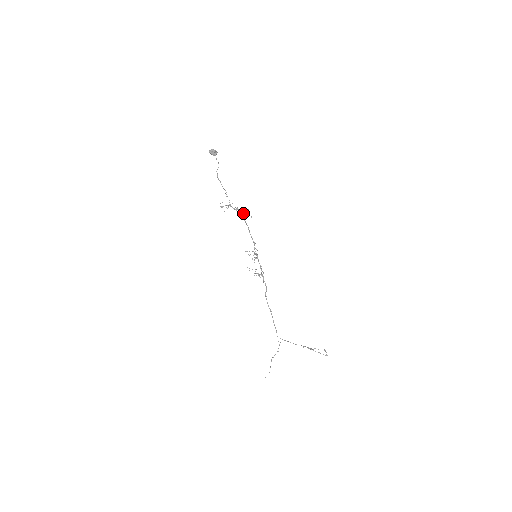
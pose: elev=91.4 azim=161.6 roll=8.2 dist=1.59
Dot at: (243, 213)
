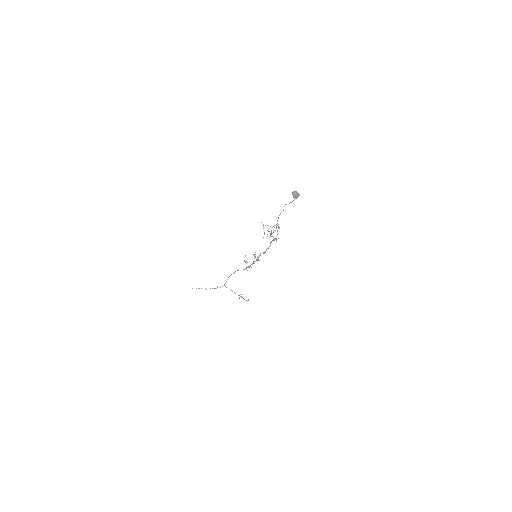
Dot at: occluded
